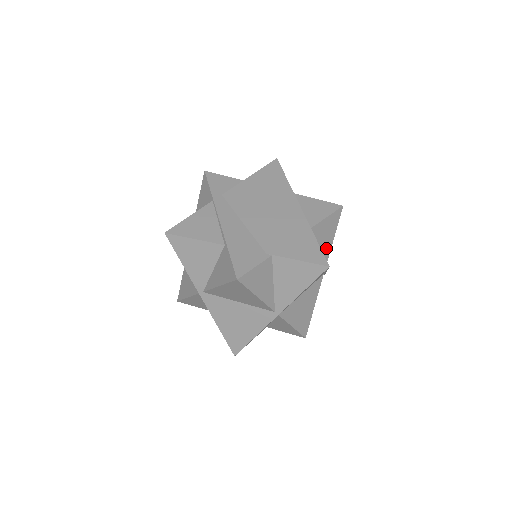
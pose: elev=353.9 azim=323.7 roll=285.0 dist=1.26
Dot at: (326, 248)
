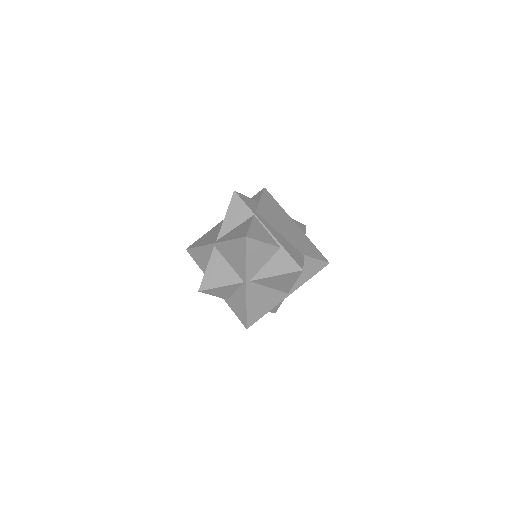
Dot at: occluded
